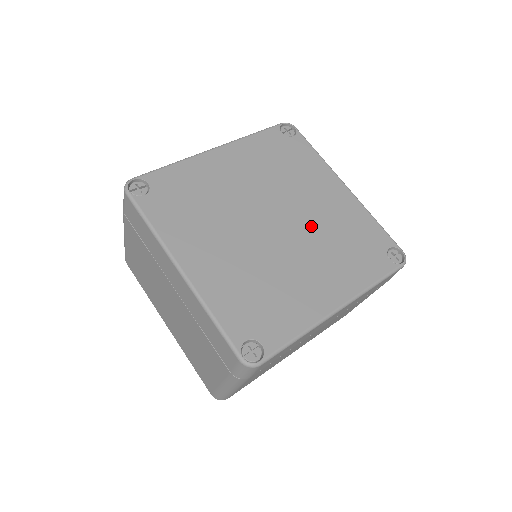
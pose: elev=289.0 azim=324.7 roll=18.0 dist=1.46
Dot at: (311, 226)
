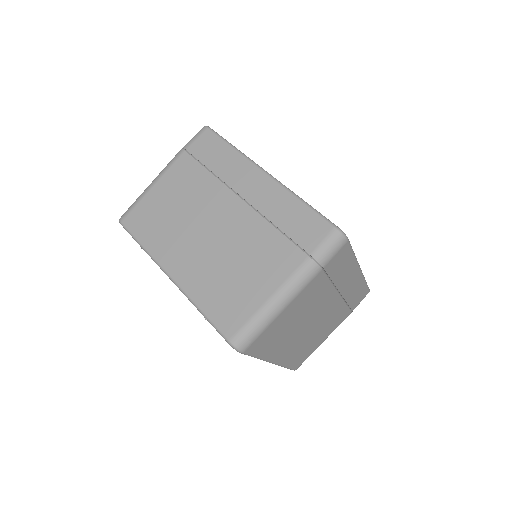
Dot at: occluded
